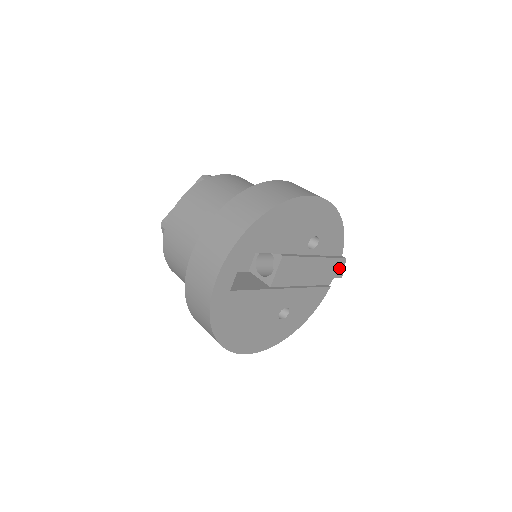
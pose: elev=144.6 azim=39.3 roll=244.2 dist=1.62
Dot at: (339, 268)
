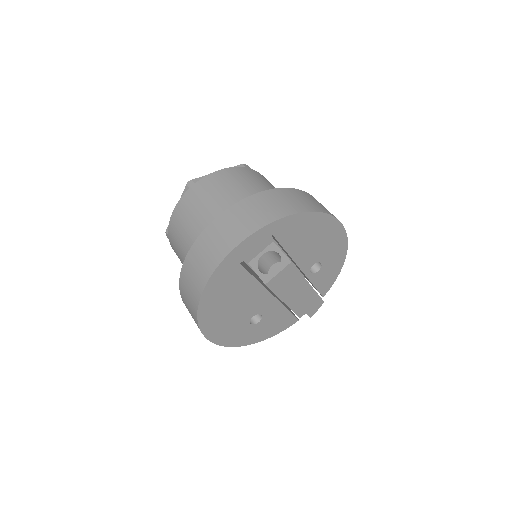
Dot at: (315, 307)
